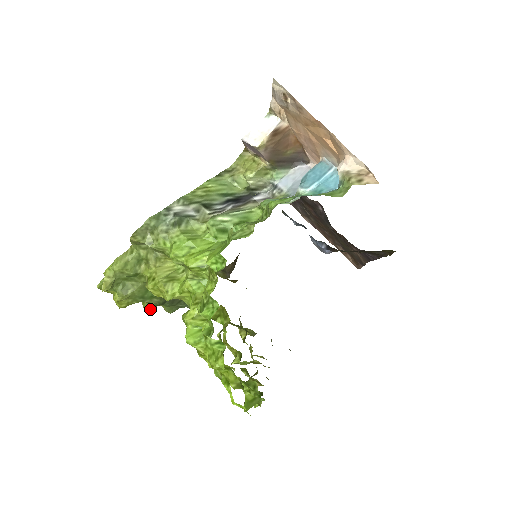
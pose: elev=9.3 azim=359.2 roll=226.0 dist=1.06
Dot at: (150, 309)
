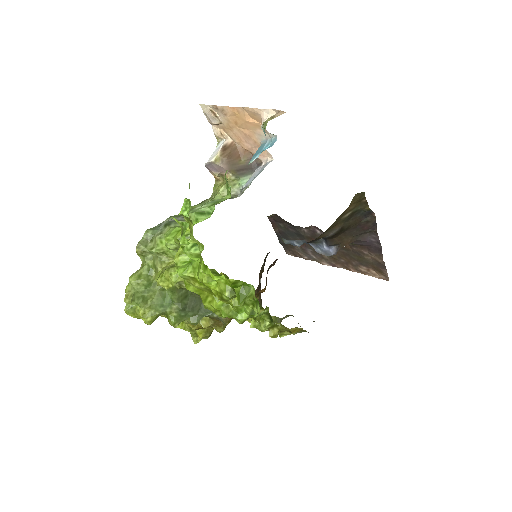
Dot at: (175, 321)
